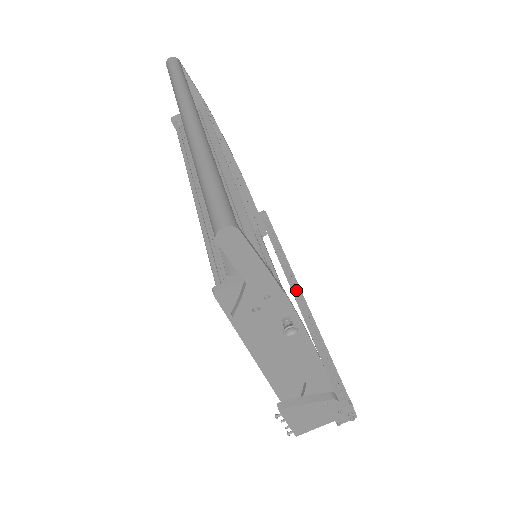
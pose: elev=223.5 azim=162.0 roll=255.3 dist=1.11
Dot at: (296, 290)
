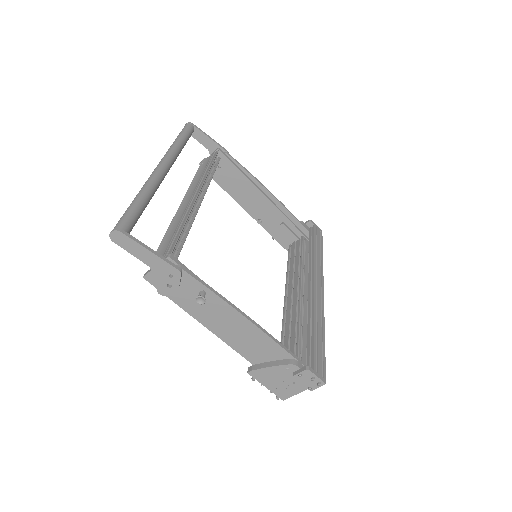
Dot at: (312, 282)
